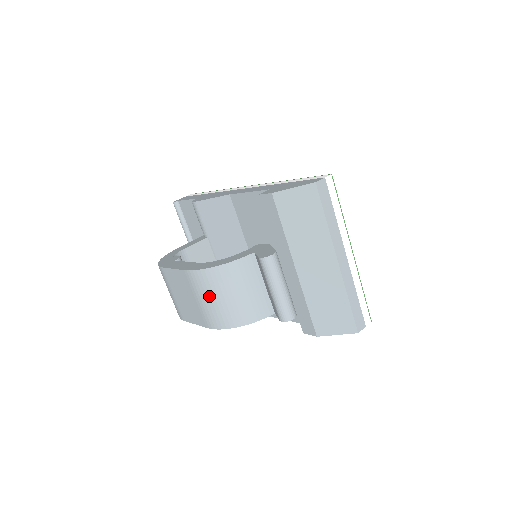
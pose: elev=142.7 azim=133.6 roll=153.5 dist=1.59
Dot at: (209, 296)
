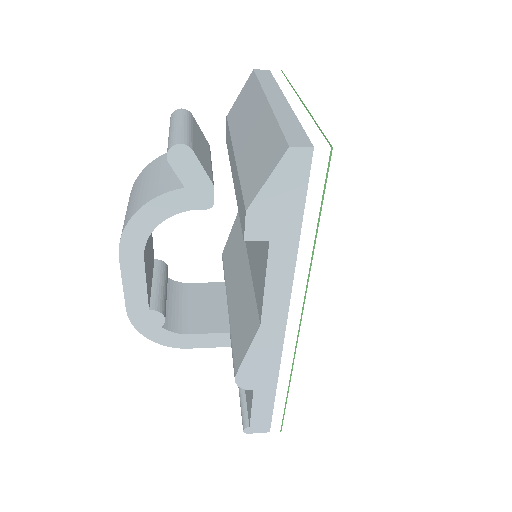
Dot at: (128, 206)
